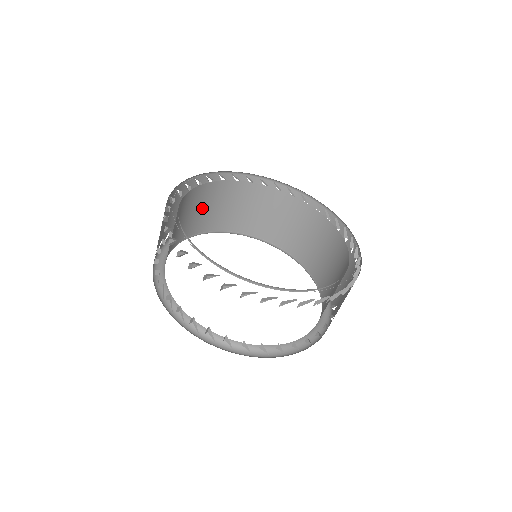
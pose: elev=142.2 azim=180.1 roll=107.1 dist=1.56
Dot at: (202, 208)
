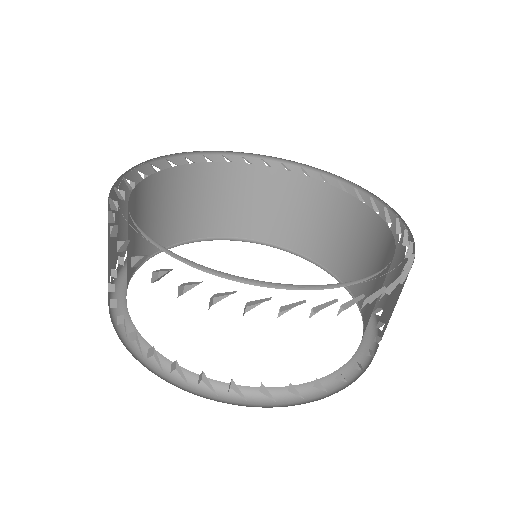
Dot at: (269, 204)
